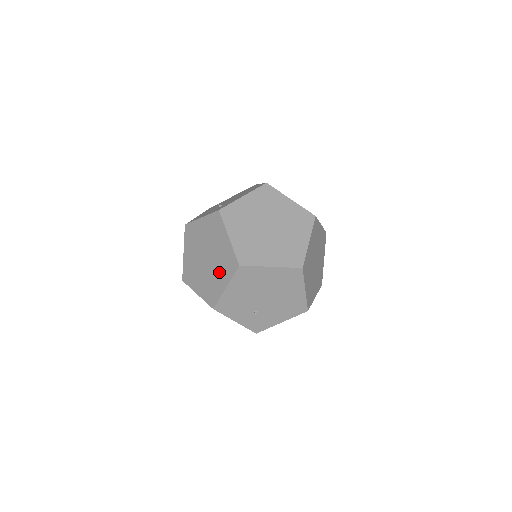
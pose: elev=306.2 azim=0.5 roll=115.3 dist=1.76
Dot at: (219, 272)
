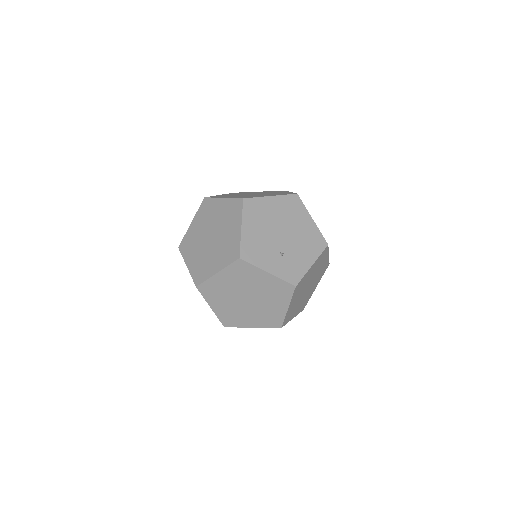
Dot at: (255, 316)
